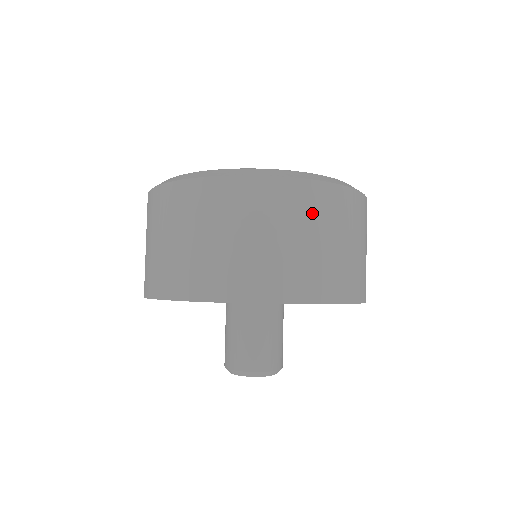
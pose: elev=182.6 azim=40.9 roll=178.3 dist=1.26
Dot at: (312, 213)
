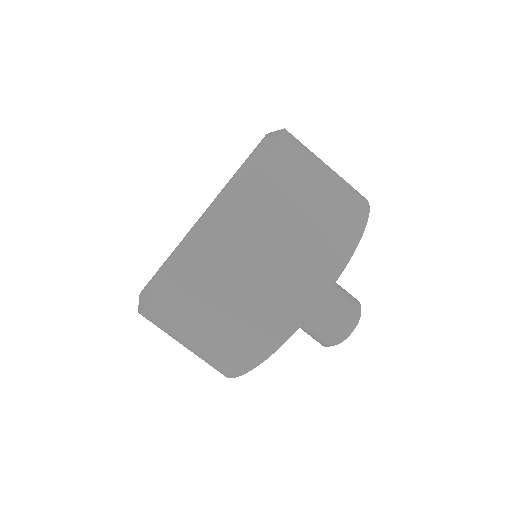
Dot at: (202, 294)
